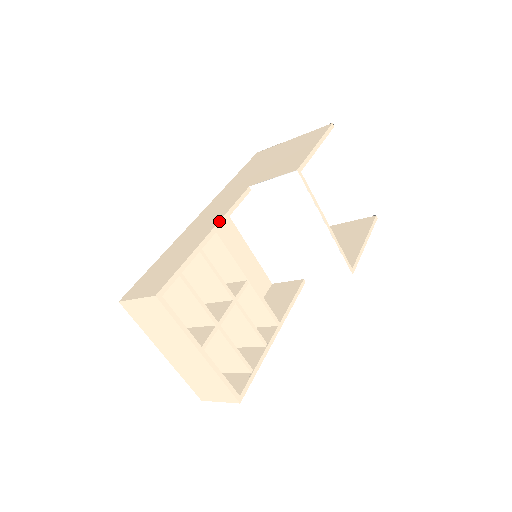
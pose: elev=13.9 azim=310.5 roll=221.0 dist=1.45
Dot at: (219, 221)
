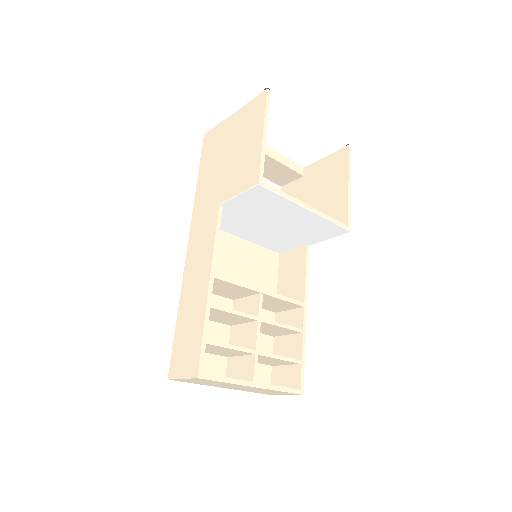
Dot at: (211, 265)
